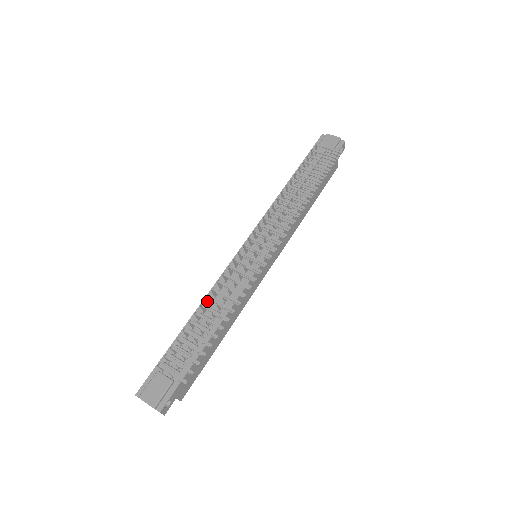
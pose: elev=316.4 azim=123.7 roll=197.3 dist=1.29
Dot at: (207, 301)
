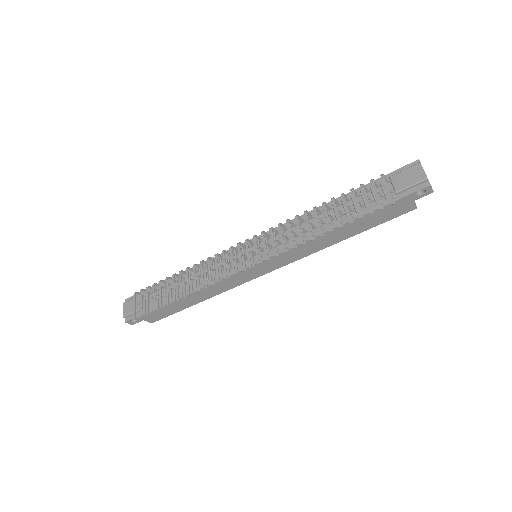
Dot at: (191, 270)
